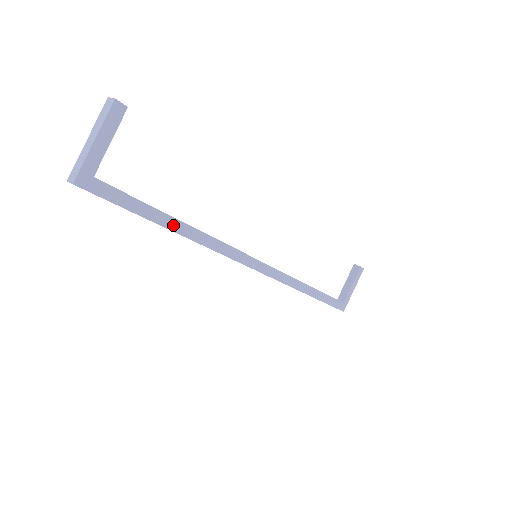
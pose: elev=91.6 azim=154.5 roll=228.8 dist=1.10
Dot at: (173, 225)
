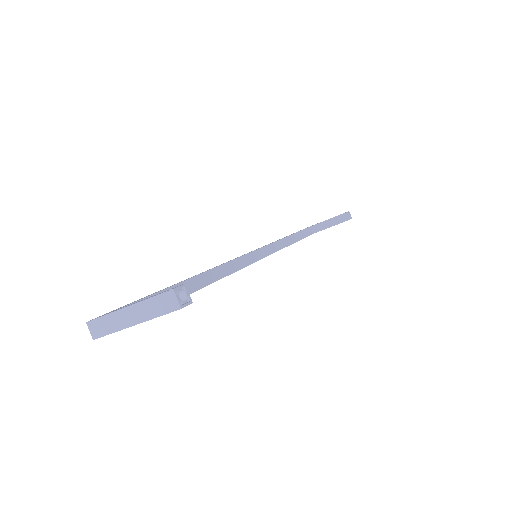
Dot at: occluded
